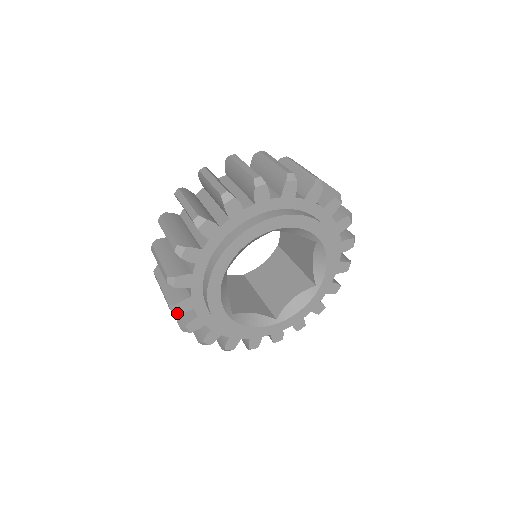
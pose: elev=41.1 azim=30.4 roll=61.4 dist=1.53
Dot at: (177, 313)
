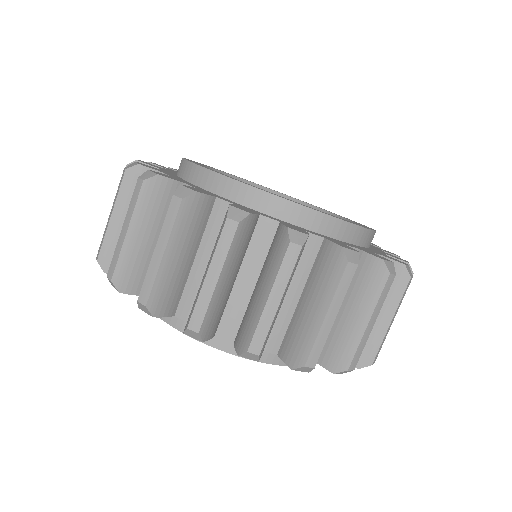
Dot at: occluded
